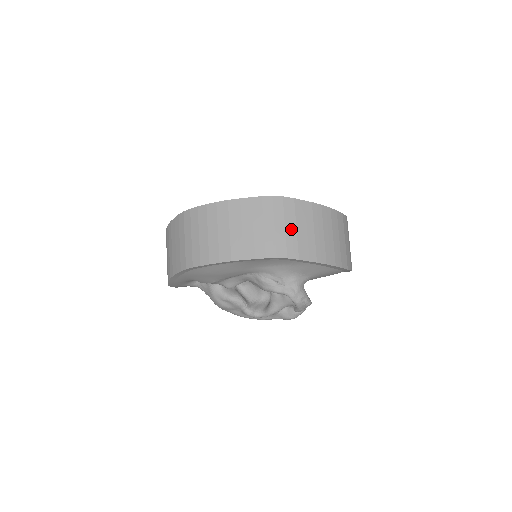
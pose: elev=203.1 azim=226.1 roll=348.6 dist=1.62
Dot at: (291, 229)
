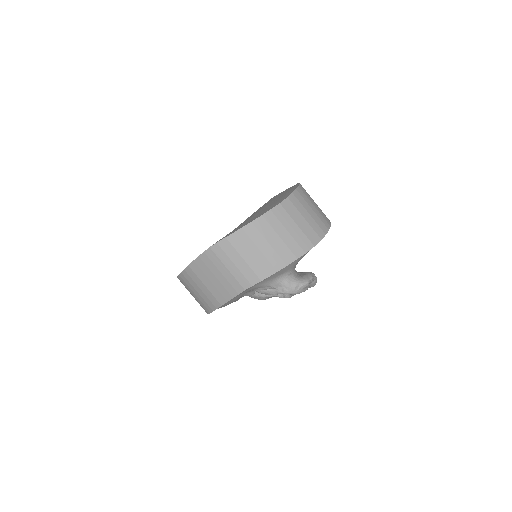
Dot at: (240, 263)
